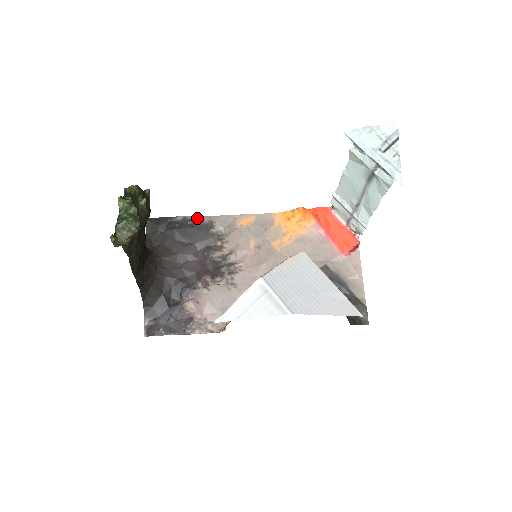
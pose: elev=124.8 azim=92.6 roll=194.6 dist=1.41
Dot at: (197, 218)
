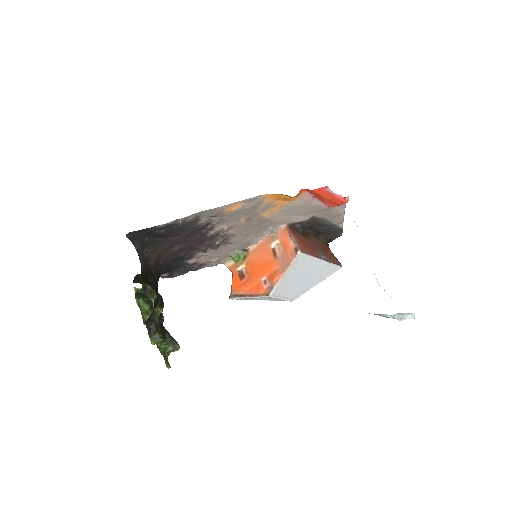
Dot at: (181, 221)
